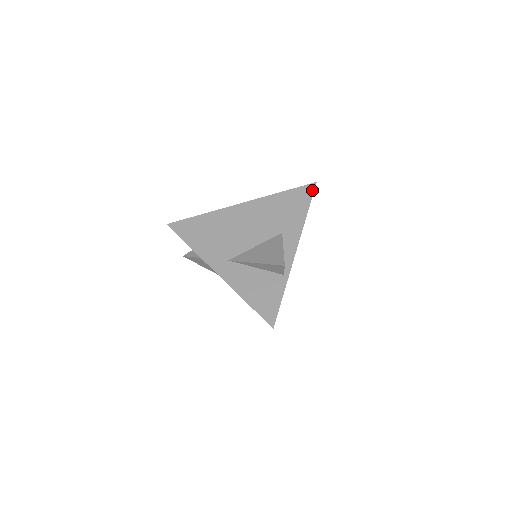
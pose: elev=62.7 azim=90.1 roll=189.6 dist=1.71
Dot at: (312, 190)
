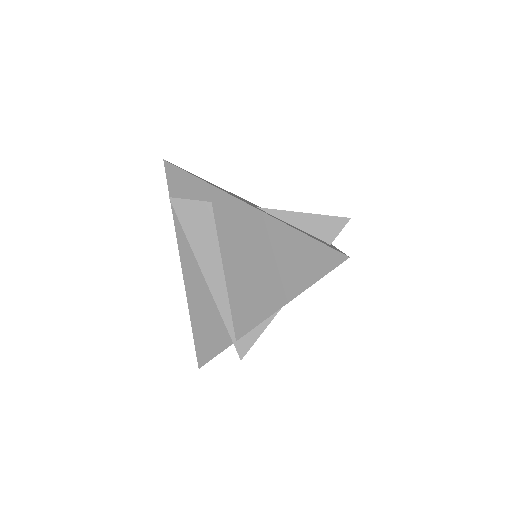
Dot at: occluded
